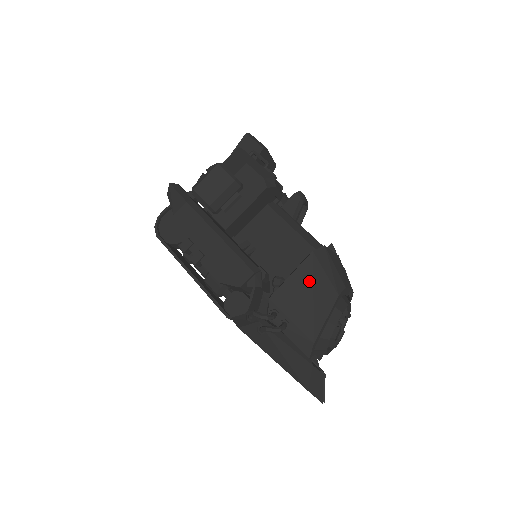
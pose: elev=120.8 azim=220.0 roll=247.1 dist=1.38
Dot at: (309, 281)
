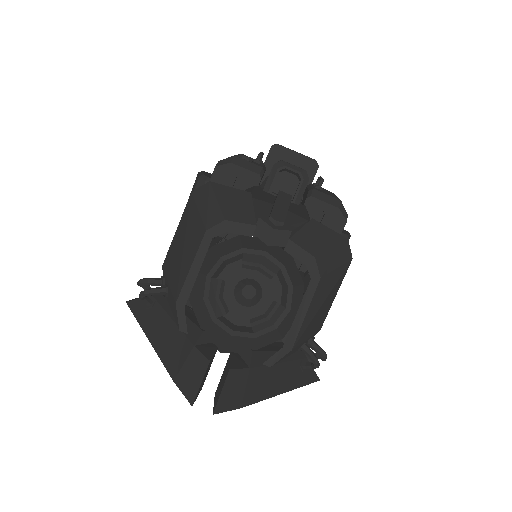
Dot at: (185, 227)
